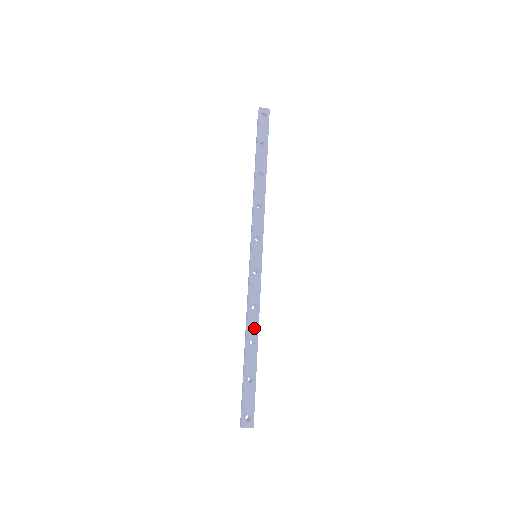
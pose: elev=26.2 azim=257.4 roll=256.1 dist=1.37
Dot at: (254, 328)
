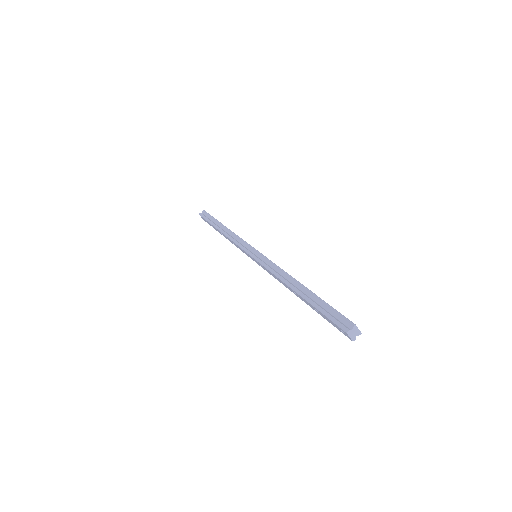
Dot at: occluded
